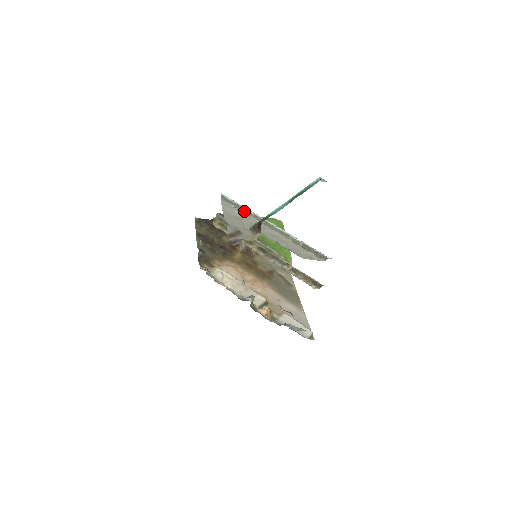
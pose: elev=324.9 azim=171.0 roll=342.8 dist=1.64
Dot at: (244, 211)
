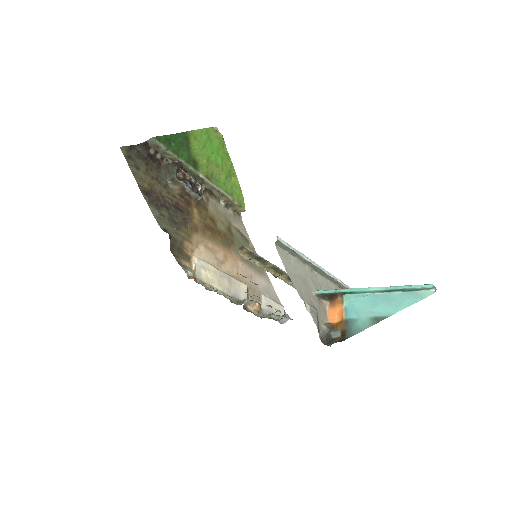
Dot at: (300, 259)
